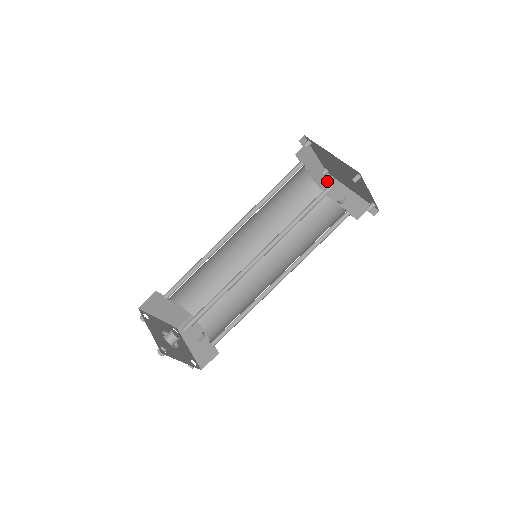
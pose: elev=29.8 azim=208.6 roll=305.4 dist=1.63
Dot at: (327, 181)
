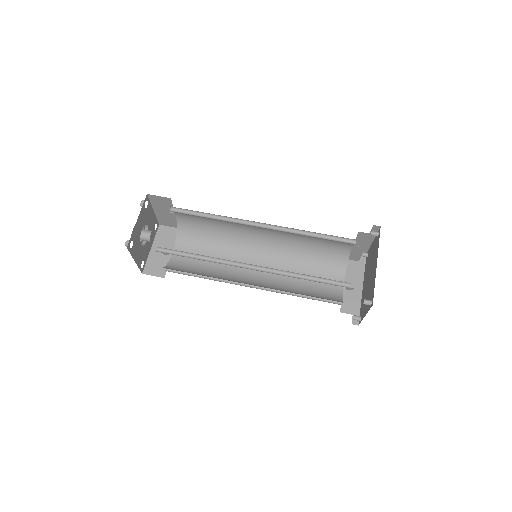
Dot at: (359, 261)
